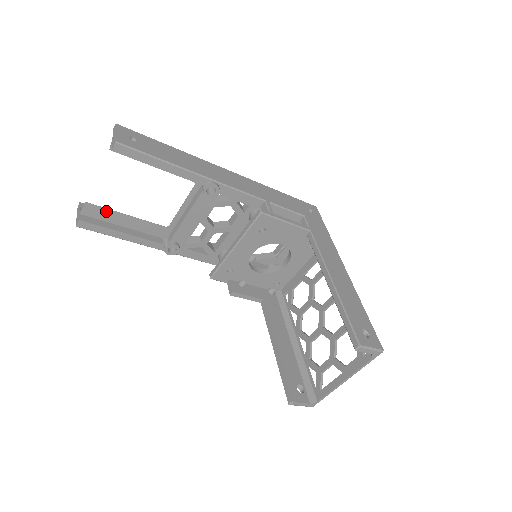
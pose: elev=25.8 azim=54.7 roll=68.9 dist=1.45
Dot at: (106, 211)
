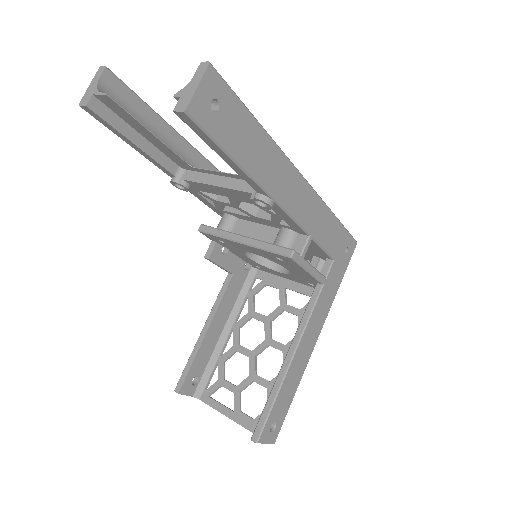
Dot at: (129, 115)
